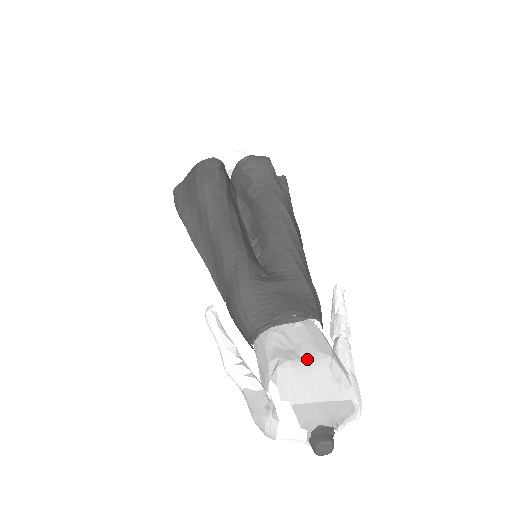
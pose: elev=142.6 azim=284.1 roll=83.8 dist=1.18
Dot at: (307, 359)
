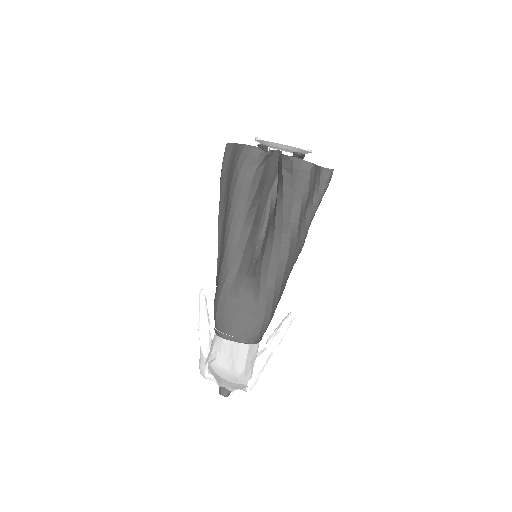
Dot at: (228, 367)
